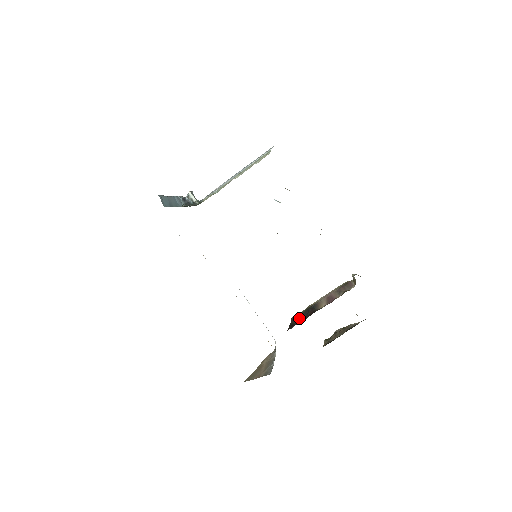
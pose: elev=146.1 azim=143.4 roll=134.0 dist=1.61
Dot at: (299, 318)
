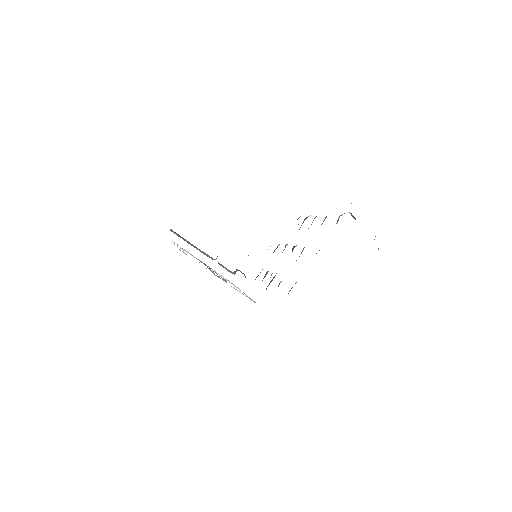
Dot at: occluded
